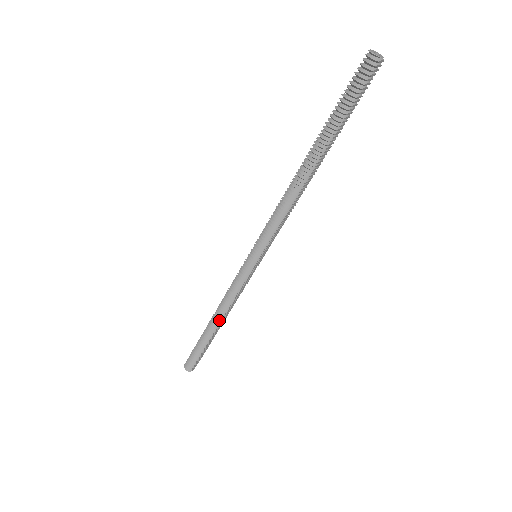
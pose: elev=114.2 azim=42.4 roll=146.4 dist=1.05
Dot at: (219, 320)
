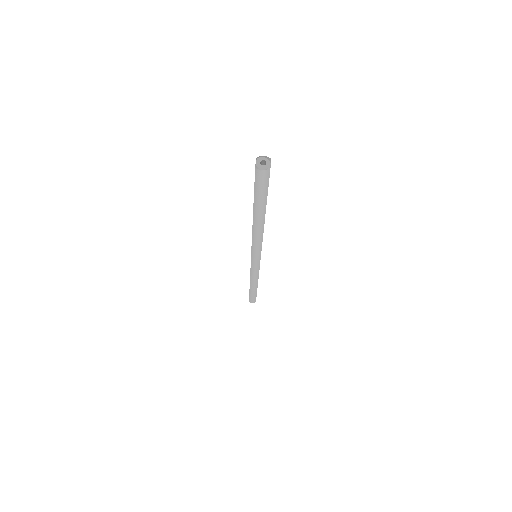
Dot at: (257, 284)
